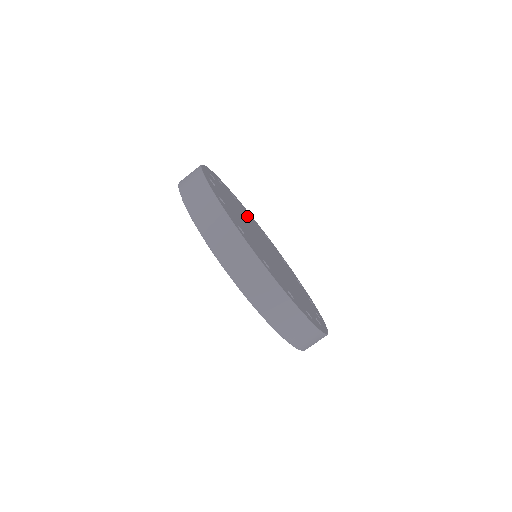
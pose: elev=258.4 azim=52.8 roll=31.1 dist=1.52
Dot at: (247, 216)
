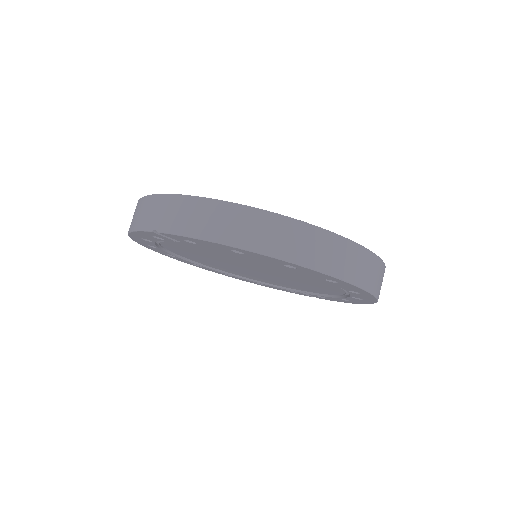
Dot at: occluded
